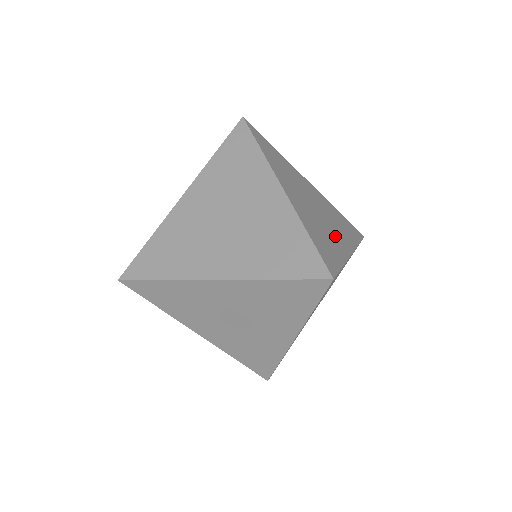
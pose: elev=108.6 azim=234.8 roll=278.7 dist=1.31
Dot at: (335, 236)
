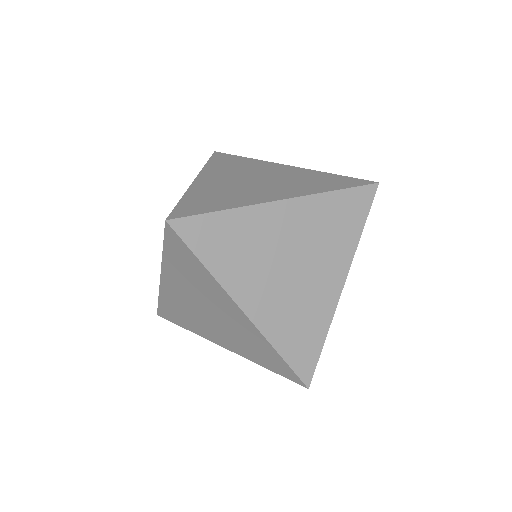
Dot at: (319, 289)
